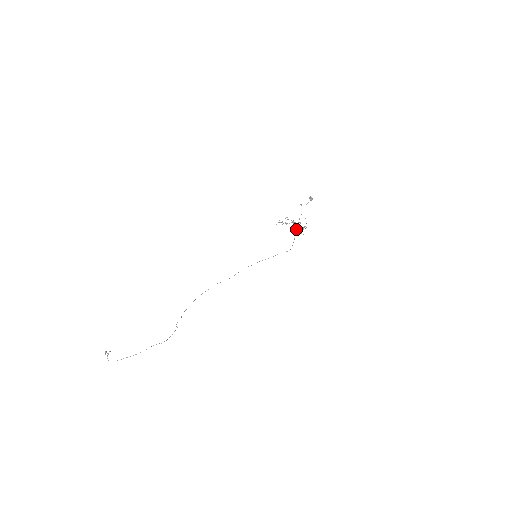
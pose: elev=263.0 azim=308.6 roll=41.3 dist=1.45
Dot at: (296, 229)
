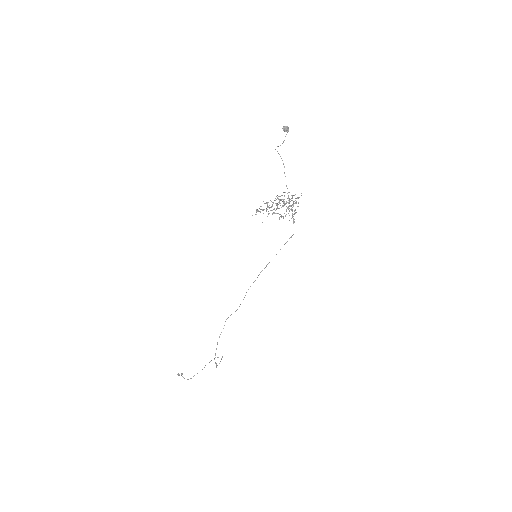
Dot at: occluded
